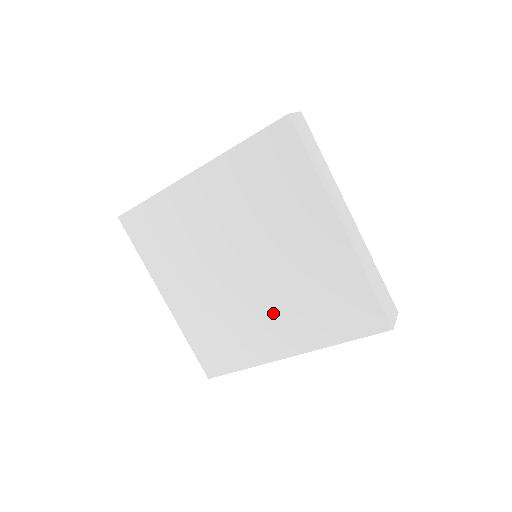
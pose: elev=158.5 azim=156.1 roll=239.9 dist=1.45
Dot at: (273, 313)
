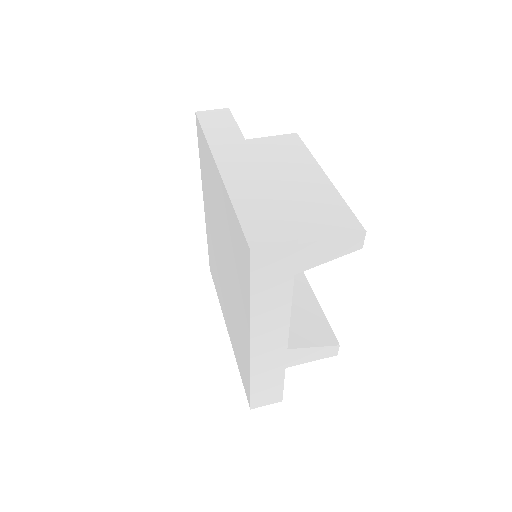
Dot at: (236, 296)
